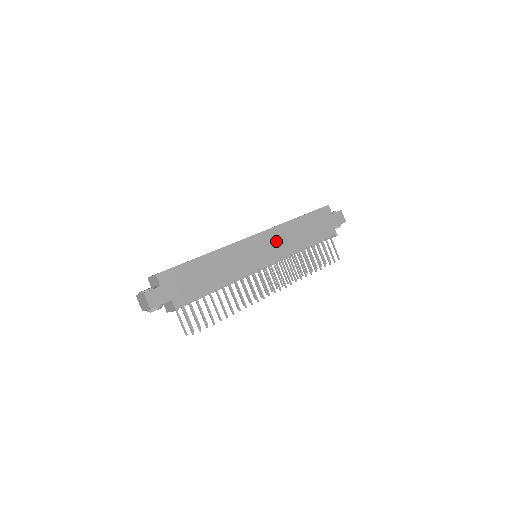
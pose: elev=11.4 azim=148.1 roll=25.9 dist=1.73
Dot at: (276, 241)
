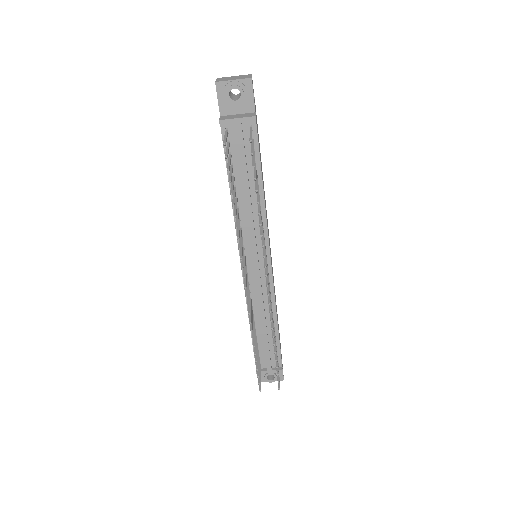
Dot at: occluded
